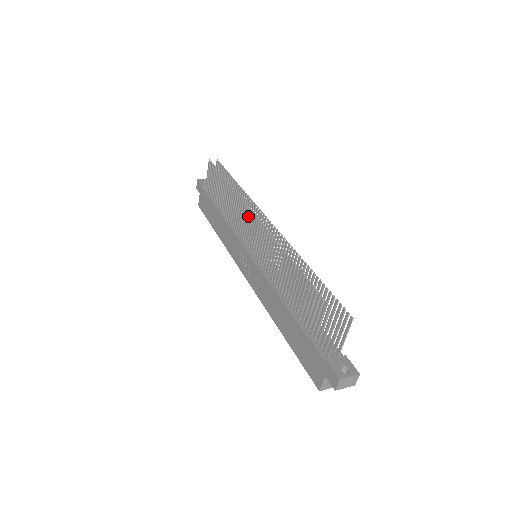
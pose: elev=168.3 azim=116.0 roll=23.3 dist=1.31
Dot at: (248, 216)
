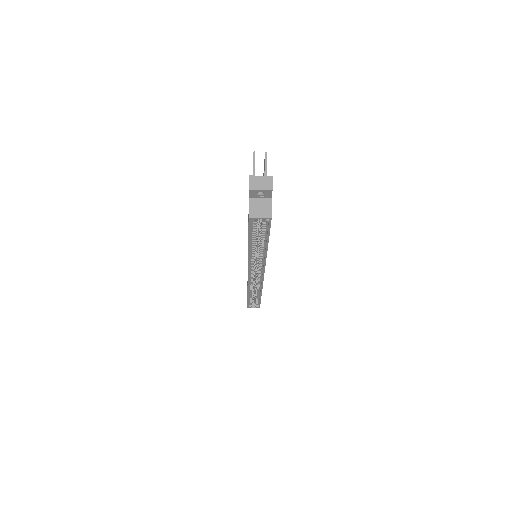
Dot at: occluded
